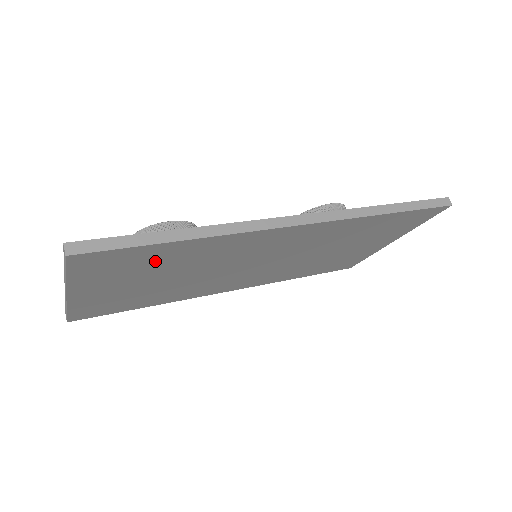
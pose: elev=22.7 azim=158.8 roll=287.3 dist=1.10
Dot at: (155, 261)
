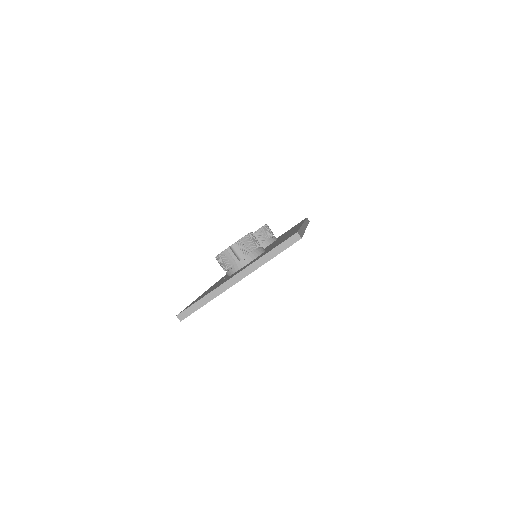
Dot at: occluded
